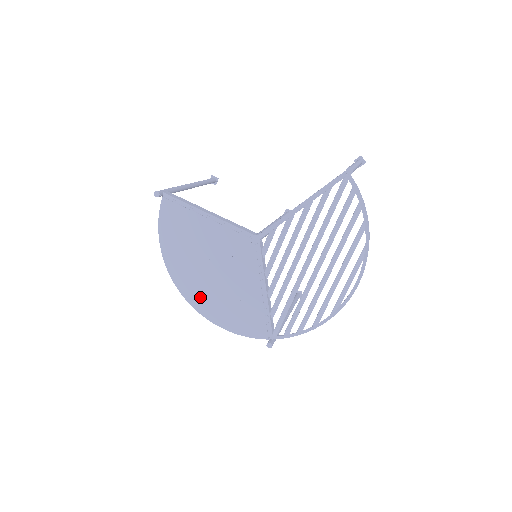
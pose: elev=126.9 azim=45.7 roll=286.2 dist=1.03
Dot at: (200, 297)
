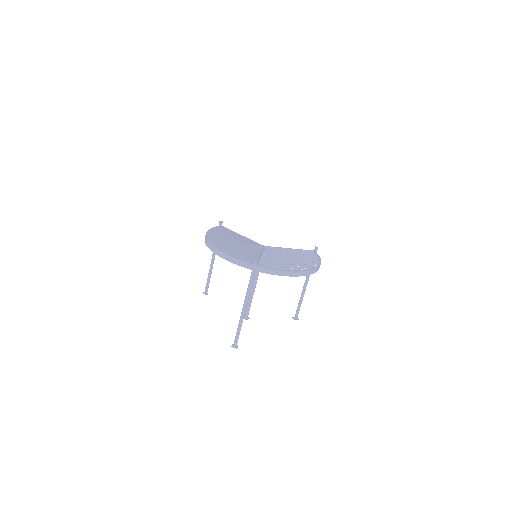
Dot at: (219, 244)
